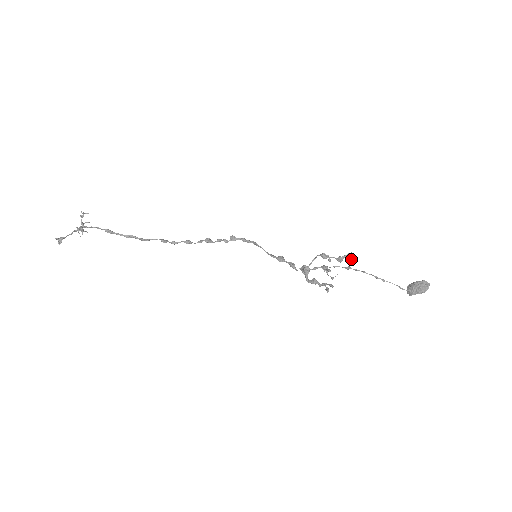
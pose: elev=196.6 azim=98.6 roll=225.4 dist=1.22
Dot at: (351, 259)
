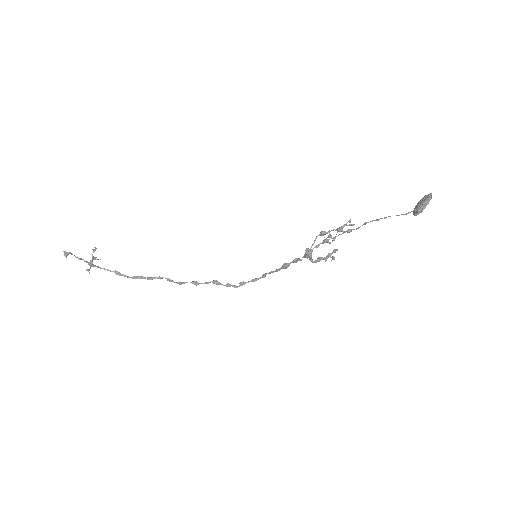
Dot at: (351, 224)
